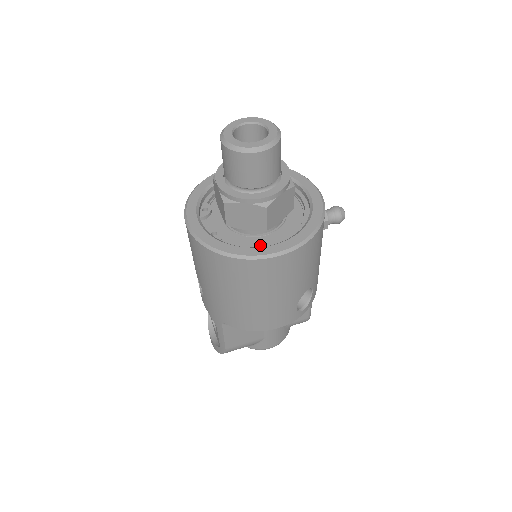
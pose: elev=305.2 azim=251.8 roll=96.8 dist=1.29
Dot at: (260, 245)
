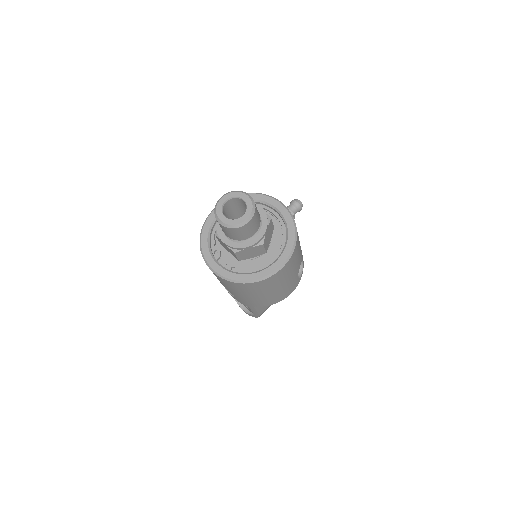
Dot at: (265, 262)
